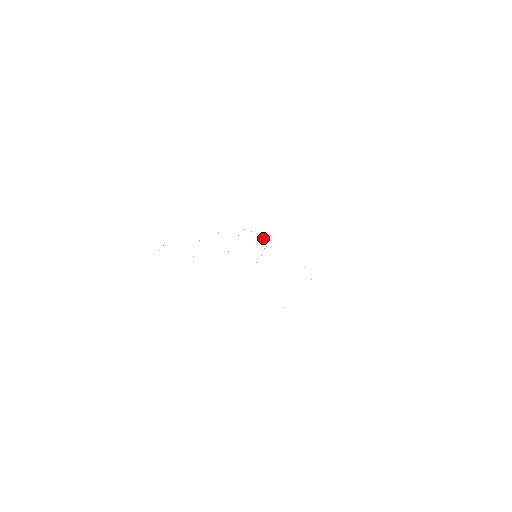
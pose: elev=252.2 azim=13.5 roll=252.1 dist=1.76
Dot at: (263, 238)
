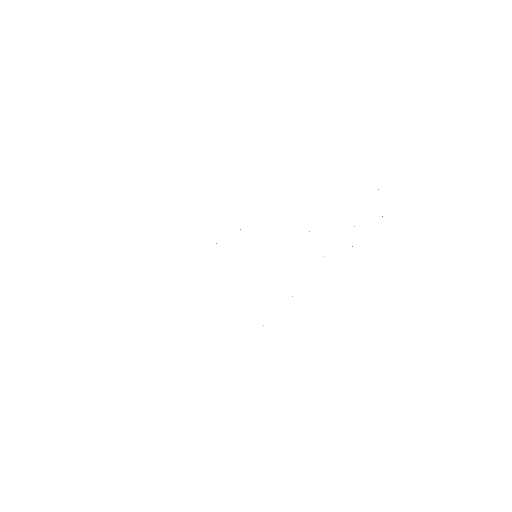
Dot at: occluded
